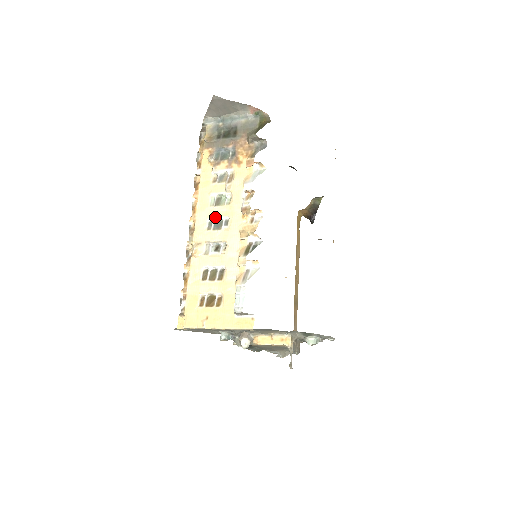
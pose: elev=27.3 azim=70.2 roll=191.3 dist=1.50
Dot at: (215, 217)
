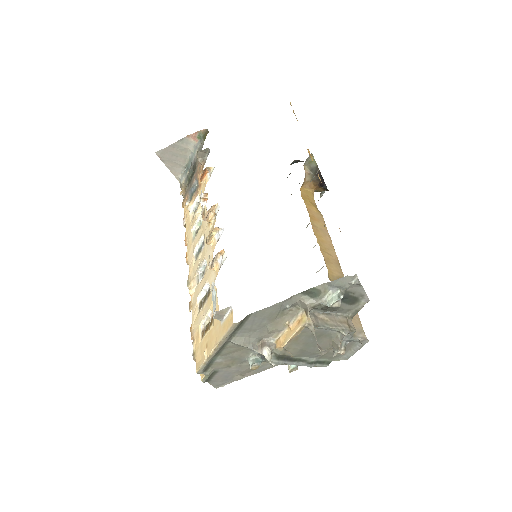
Dot at: (196, 246)
